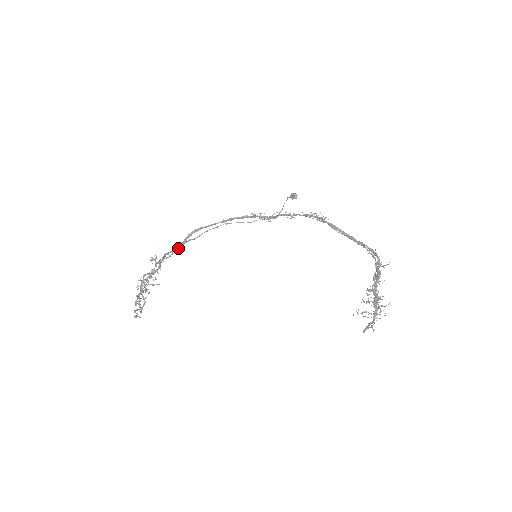
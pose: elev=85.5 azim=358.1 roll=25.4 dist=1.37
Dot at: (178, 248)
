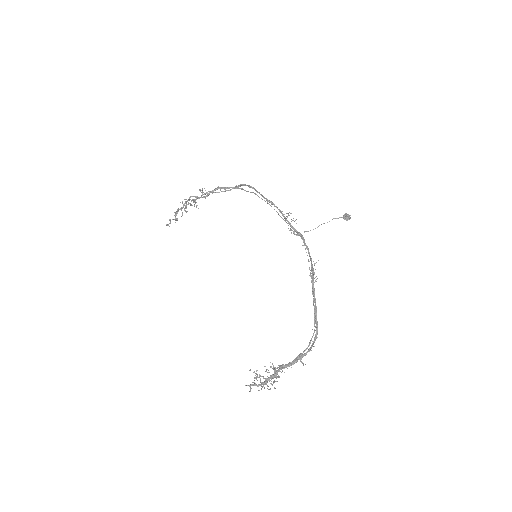
Dot at: occluded
